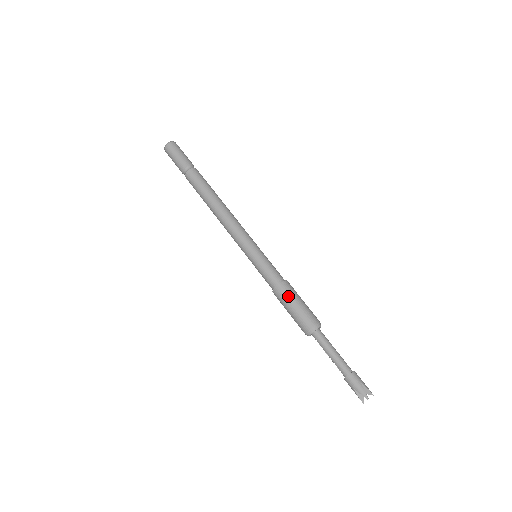
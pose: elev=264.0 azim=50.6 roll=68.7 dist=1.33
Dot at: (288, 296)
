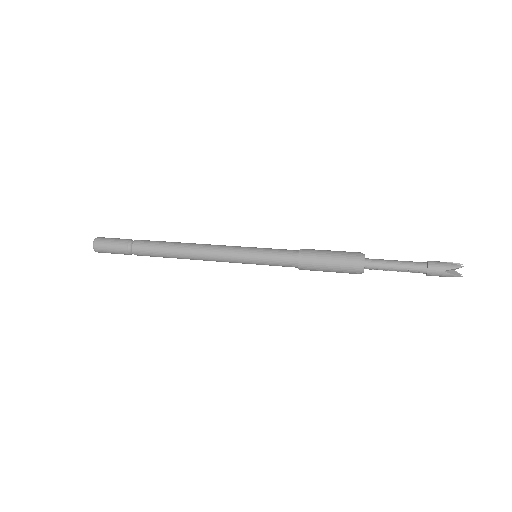
Dot at: (316, 253)
